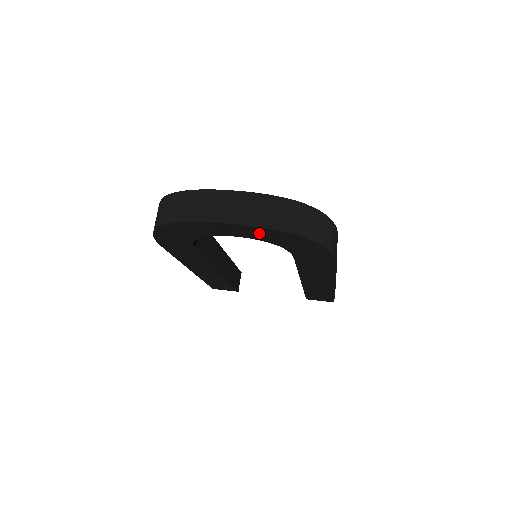
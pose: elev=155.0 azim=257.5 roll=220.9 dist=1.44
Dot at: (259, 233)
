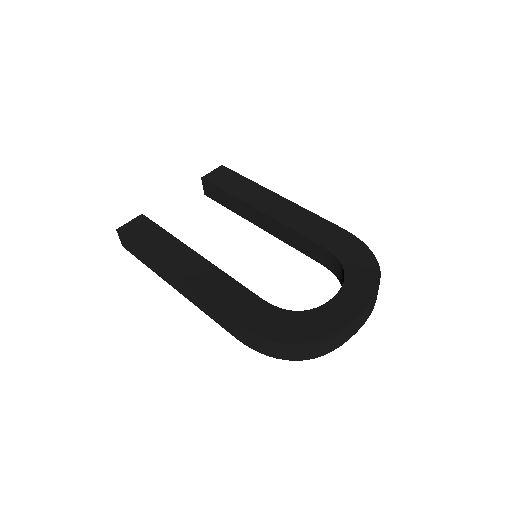
Dot at: occluded
